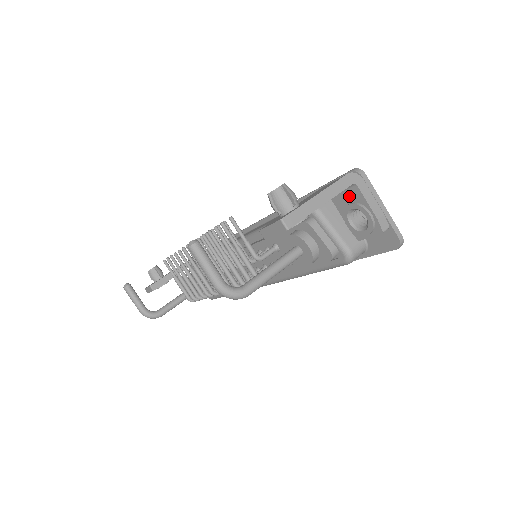
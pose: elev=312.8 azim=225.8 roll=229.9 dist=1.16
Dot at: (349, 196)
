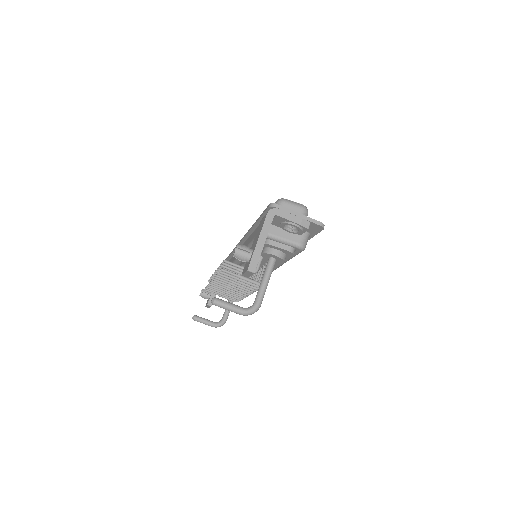
Dot at: (277, 220)
